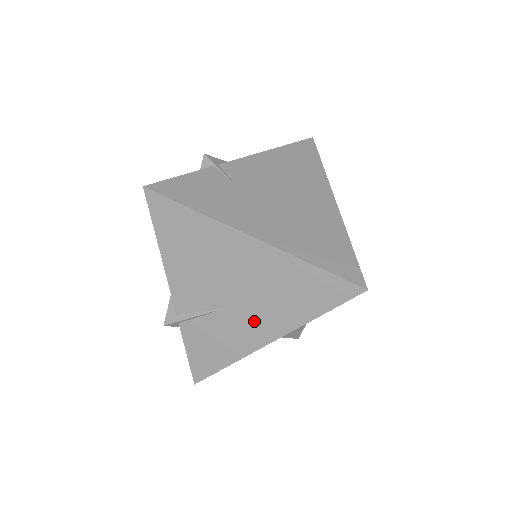
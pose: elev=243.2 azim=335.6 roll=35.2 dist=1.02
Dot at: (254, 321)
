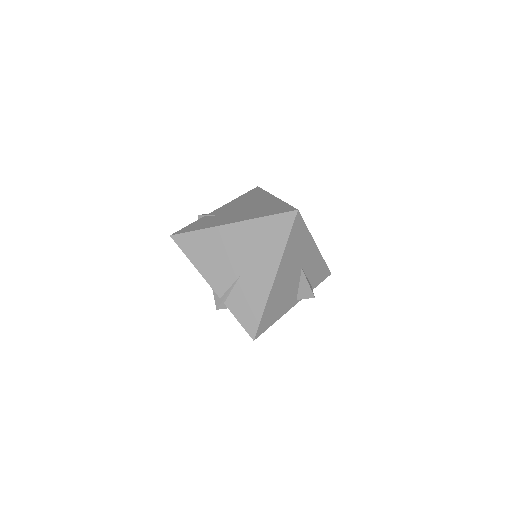
Dot at: (259, 271)
